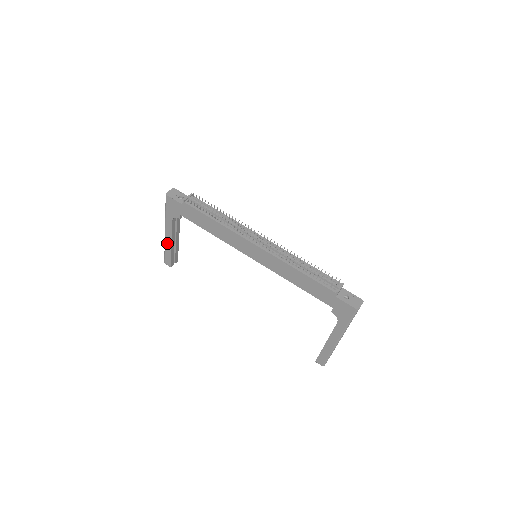
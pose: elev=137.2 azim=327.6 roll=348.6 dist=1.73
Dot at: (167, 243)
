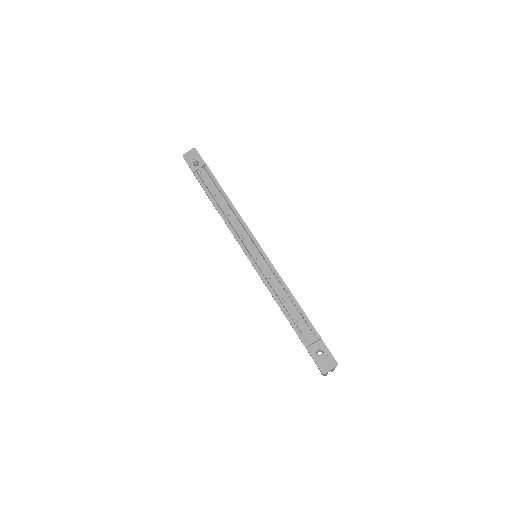
Dot at: occluded
